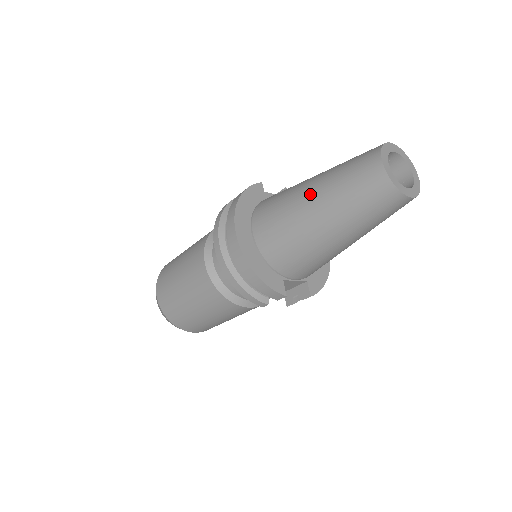
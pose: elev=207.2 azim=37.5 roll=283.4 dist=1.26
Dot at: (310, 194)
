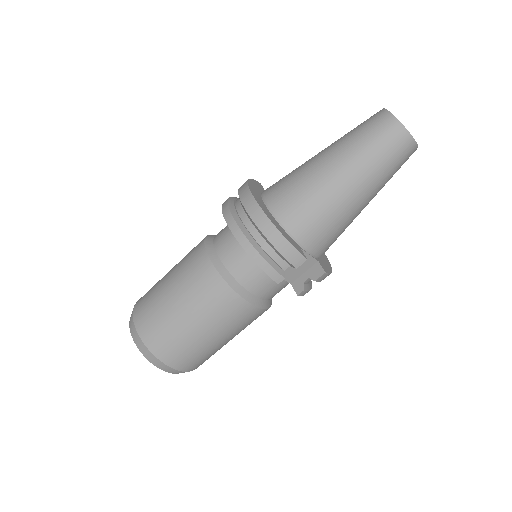
Dot at: (324, 155)
